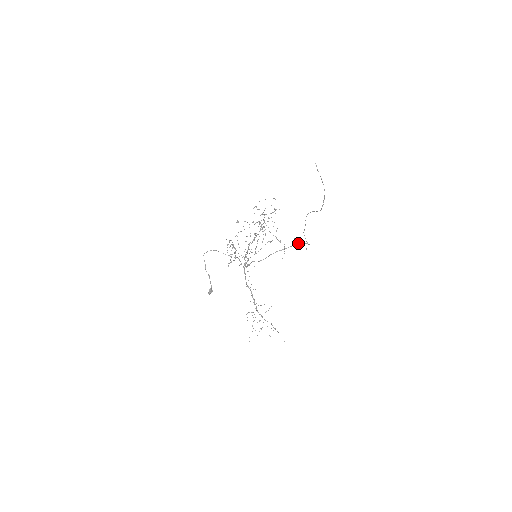
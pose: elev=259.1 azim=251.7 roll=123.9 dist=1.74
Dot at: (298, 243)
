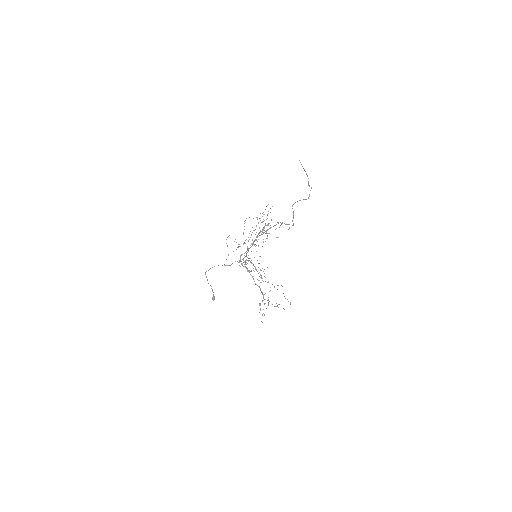
Dot at: occluded
